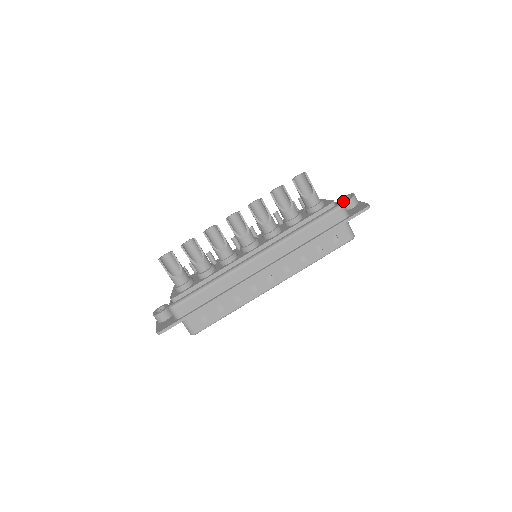
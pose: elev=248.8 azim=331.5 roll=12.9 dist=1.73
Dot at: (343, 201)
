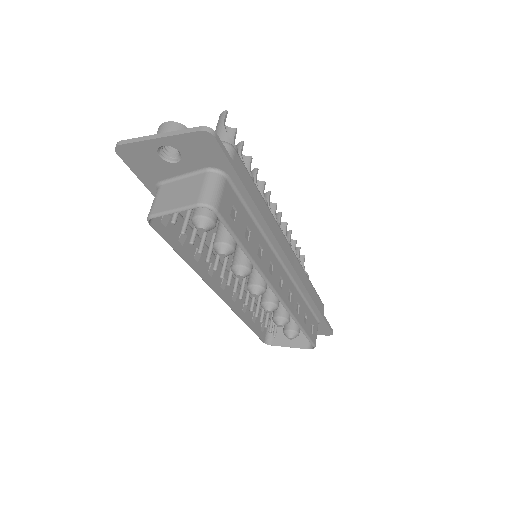
Dot at: occluded
